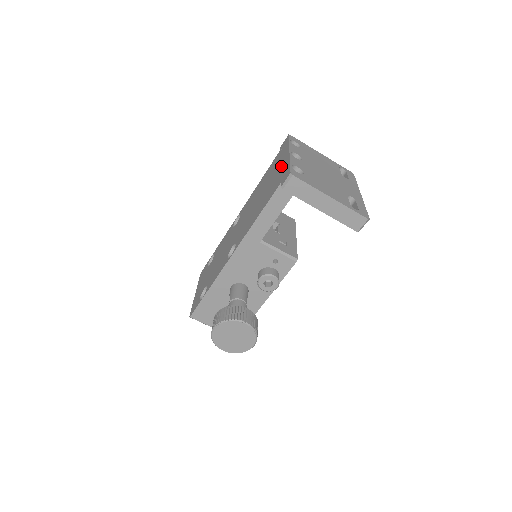
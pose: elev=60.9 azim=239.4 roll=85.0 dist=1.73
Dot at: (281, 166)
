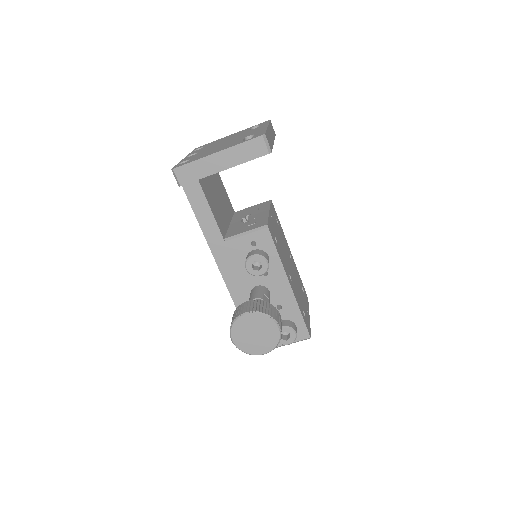
Dot at: occluded
